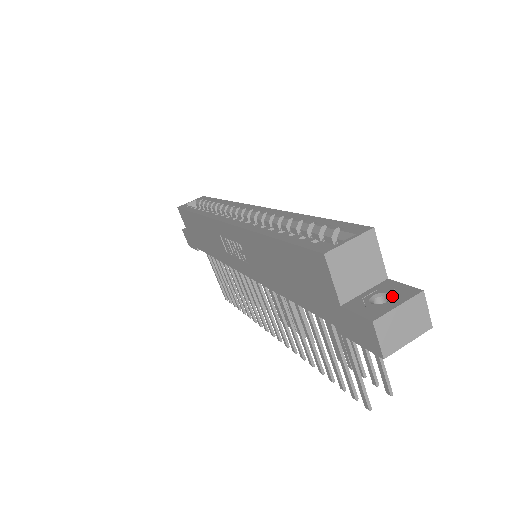
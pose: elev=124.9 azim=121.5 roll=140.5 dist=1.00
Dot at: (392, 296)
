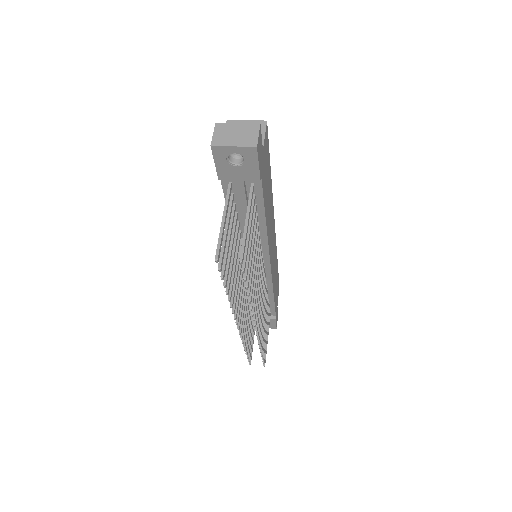
Dot at: occluded
